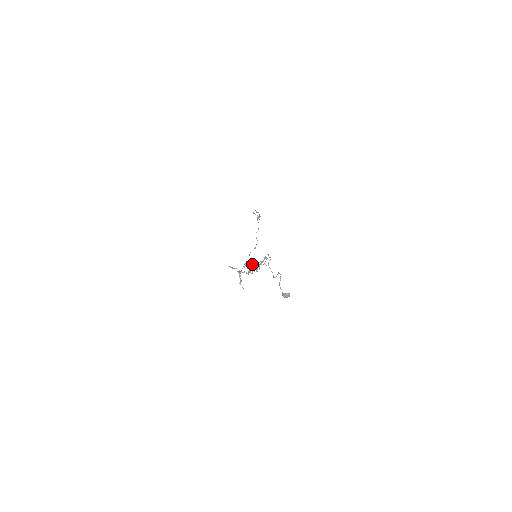
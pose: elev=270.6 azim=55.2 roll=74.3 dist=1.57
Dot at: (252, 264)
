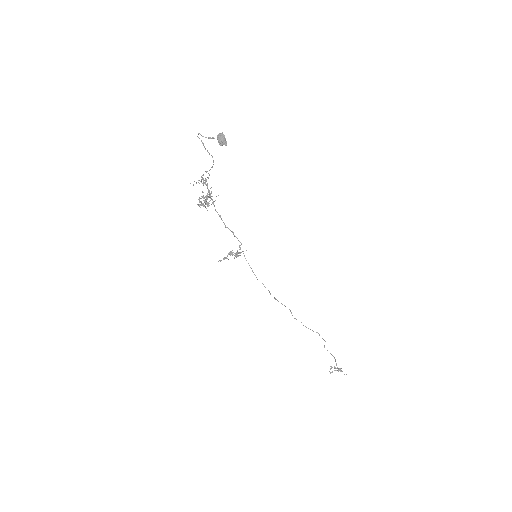
Dot at: (202, 197)
